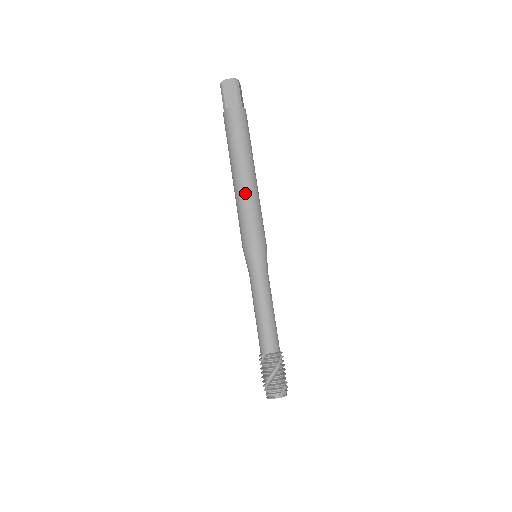
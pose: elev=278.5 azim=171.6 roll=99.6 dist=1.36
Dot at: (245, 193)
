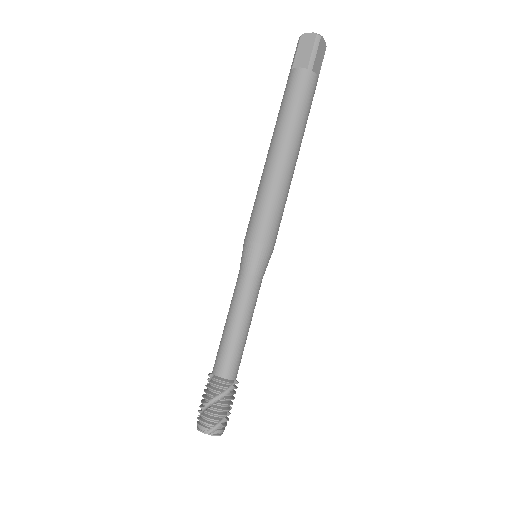
Dot at: (270, 176)
